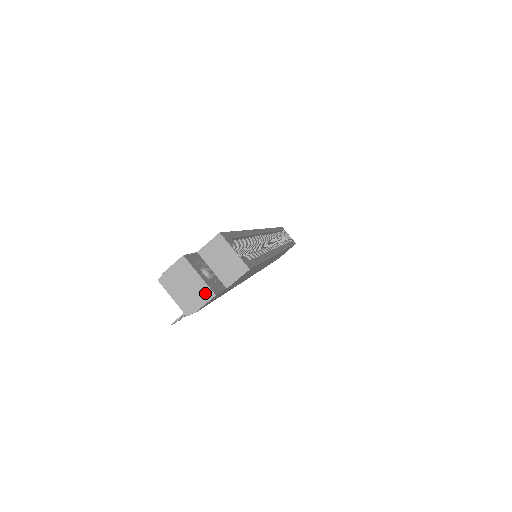
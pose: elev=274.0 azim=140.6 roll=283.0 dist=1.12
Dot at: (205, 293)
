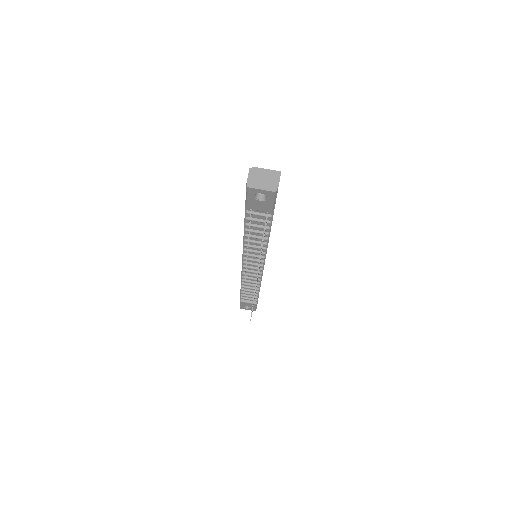
Dot at: (275, 176)
